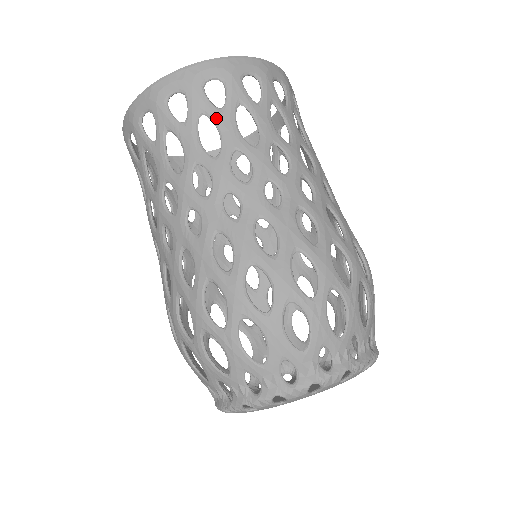
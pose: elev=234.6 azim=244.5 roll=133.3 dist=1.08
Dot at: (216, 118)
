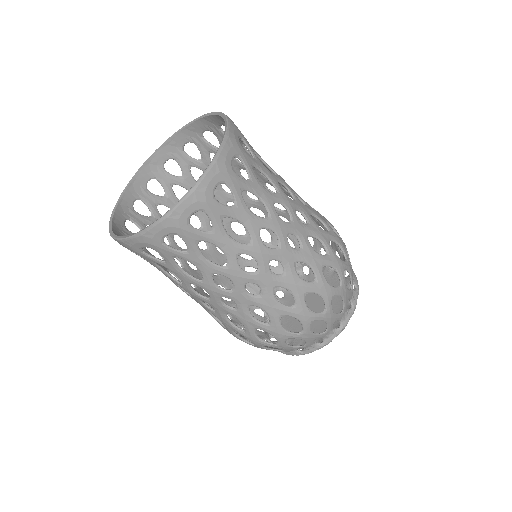
Dot at: (187, 259)
